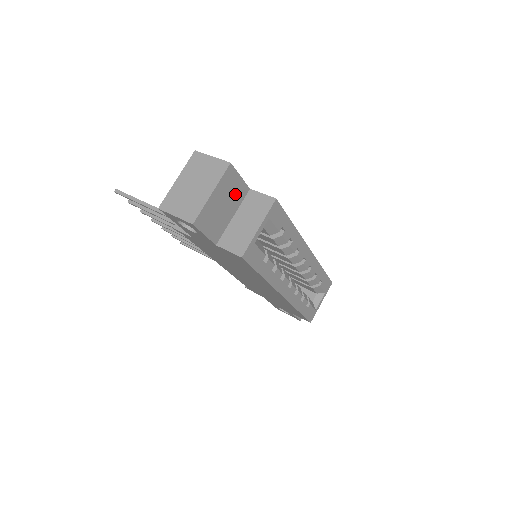
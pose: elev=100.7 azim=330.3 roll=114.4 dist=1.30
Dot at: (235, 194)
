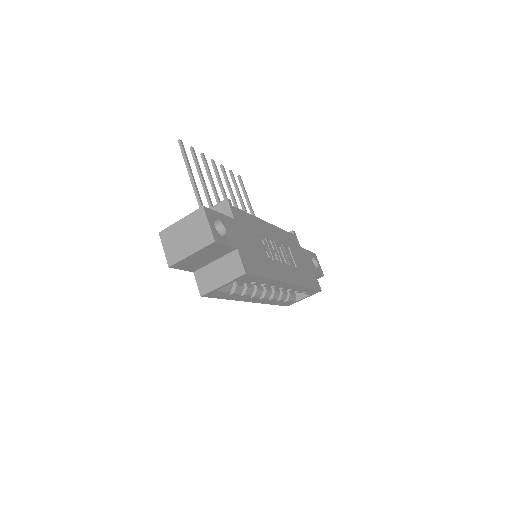
Dot at: (219, 252)
